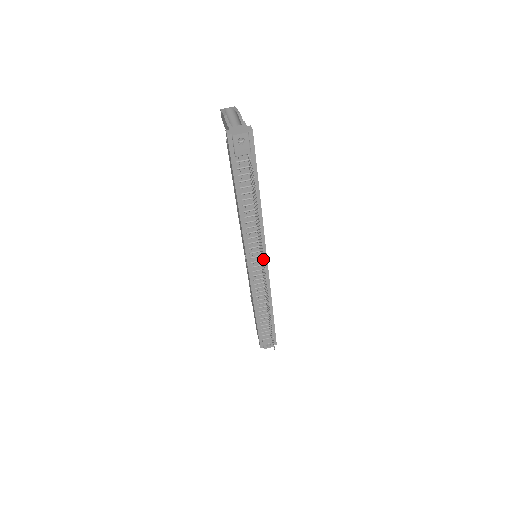
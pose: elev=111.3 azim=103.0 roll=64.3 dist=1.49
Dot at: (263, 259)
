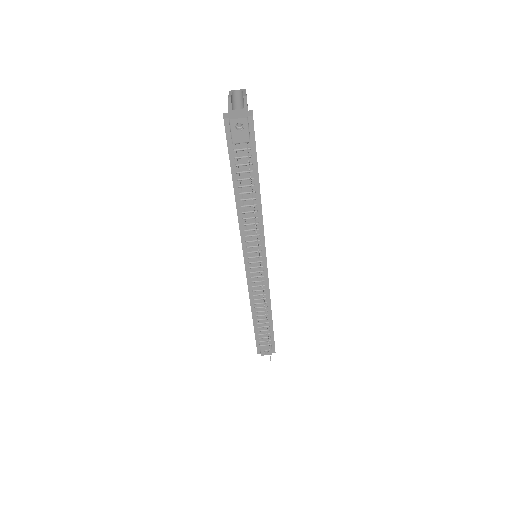
Dot at: occluded
